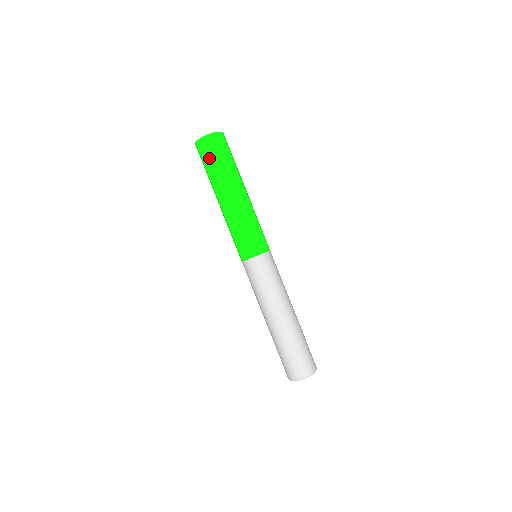
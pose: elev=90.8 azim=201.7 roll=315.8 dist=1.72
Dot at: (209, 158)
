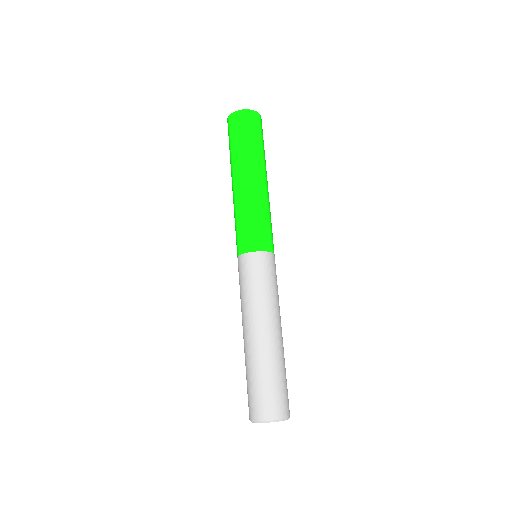
Dot at: (237, 134)
